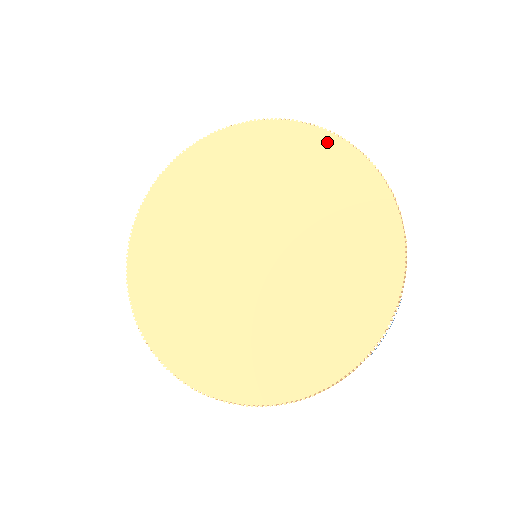
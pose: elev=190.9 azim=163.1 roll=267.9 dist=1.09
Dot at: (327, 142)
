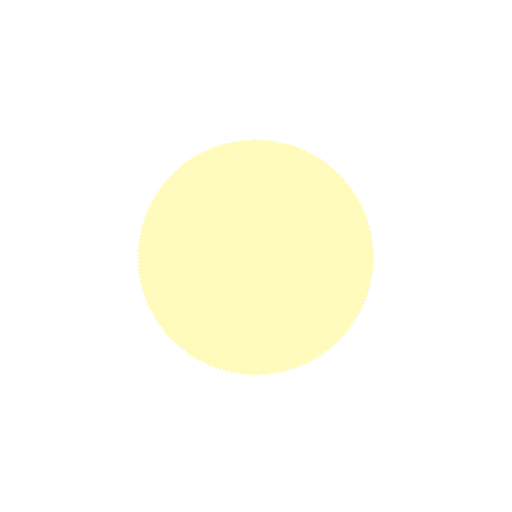
Dot at: (363, 239)
